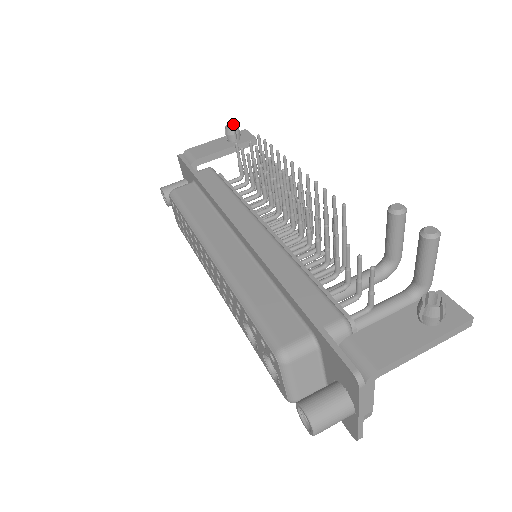
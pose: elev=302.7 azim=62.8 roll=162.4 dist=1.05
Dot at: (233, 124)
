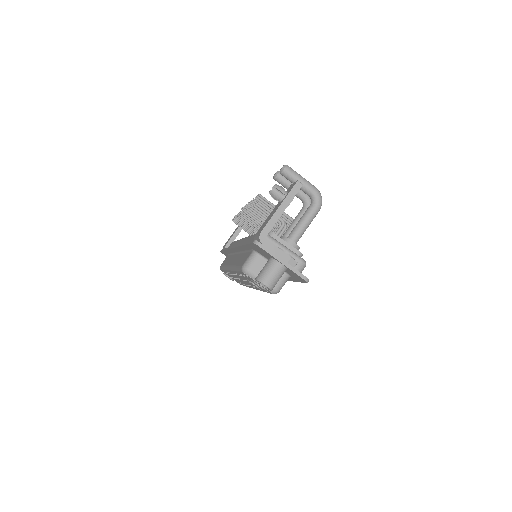
Dot at: occluded
